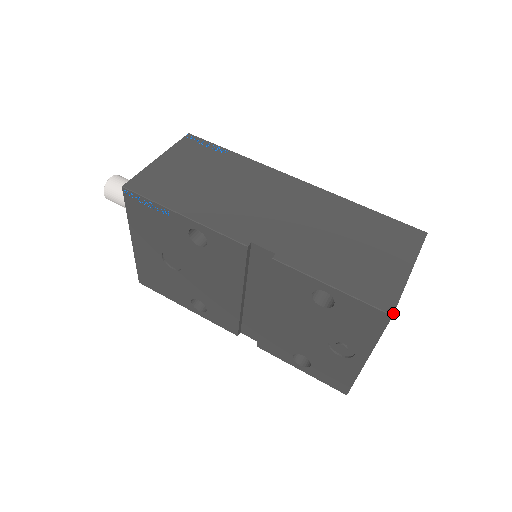
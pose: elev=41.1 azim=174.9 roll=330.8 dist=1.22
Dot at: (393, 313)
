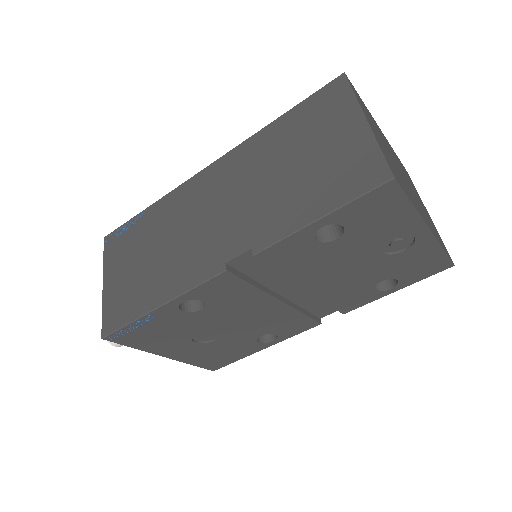
Dot at: (392, 175)
